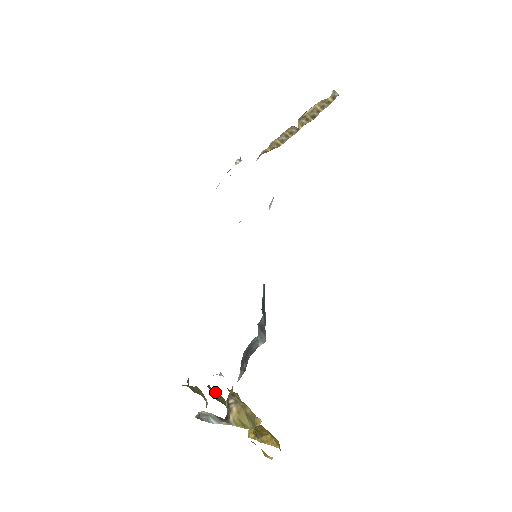
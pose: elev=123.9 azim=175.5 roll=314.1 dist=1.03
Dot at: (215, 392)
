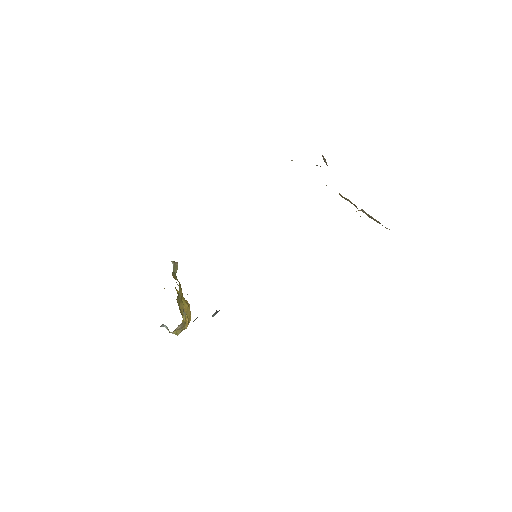
Dot at: (181, 290)
